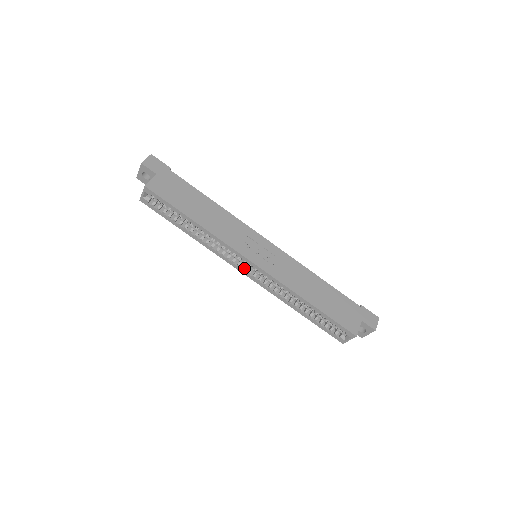
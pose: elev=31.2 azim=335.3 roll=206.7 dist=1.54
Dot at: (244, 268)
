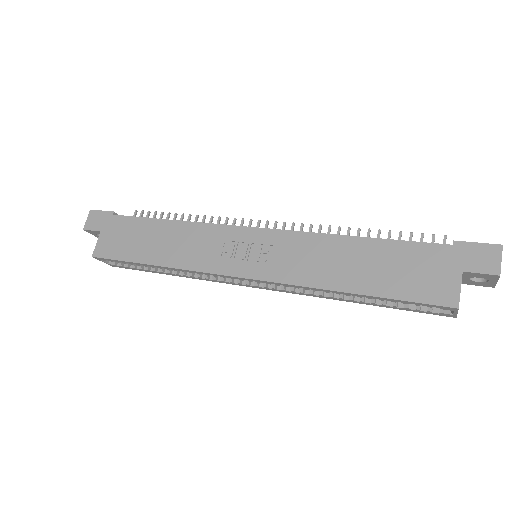
Dot at: (247, 283)
